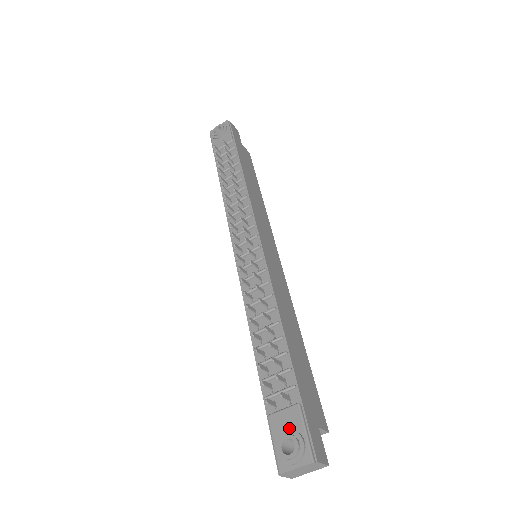
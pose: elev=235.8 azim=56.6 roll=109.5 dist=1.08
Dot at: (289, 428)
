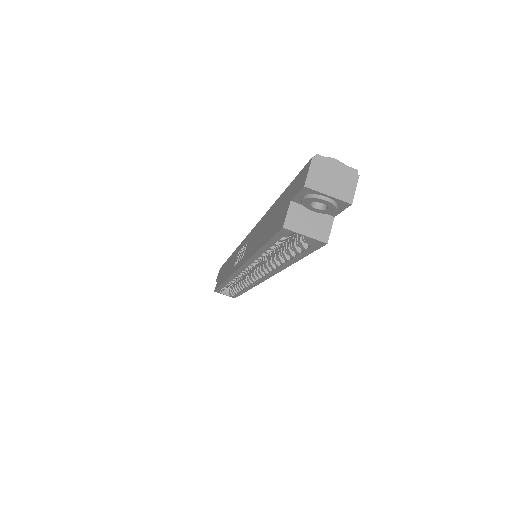
Dot at: occluded
